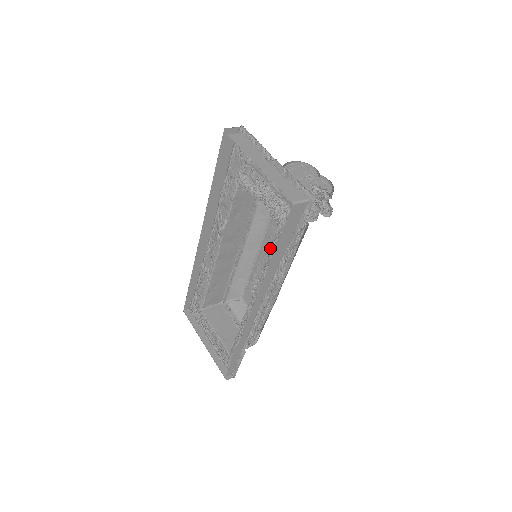
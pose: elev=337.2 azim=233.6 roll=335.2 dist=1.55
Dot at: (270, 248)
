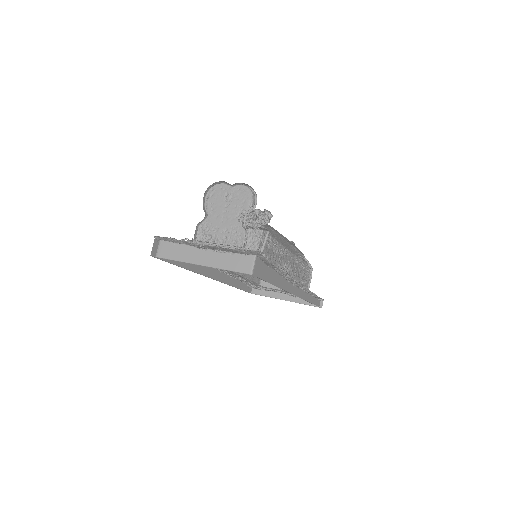
Dot at: occluded
